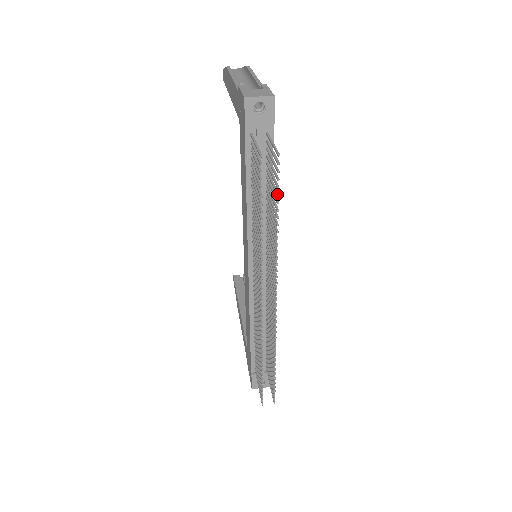
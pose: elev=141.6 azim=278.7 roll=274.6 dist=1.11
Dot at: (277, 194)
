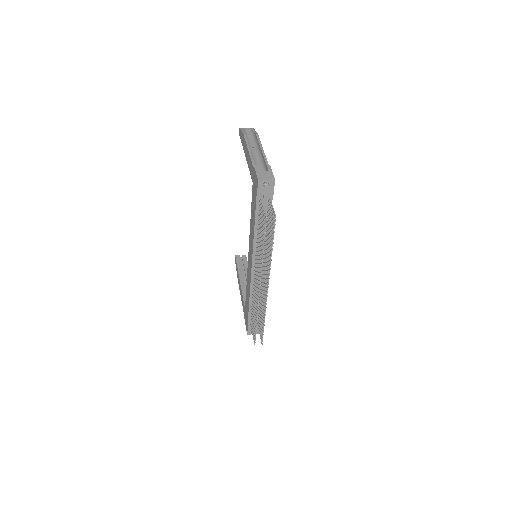
Dot at: (273, 235)
